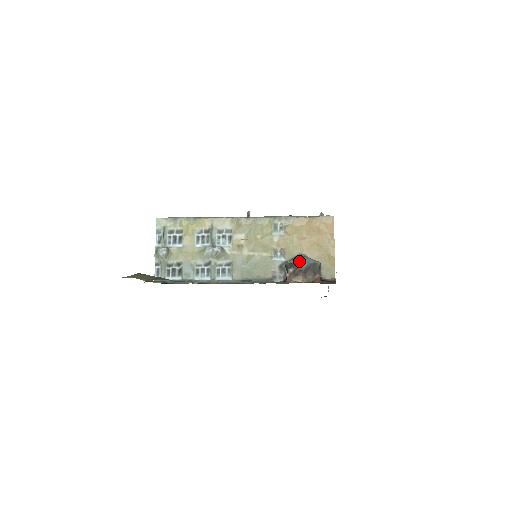
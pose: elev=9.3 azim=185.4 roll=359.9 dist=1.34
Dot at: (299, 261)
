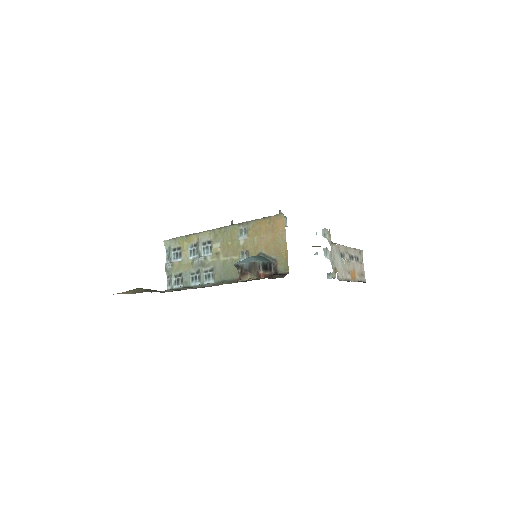
Dot at: (243, 262)
